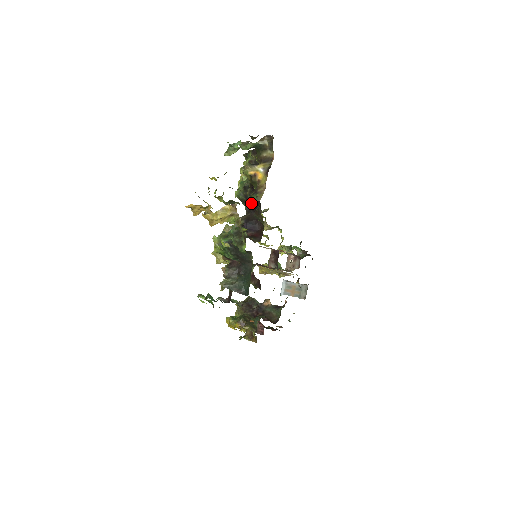
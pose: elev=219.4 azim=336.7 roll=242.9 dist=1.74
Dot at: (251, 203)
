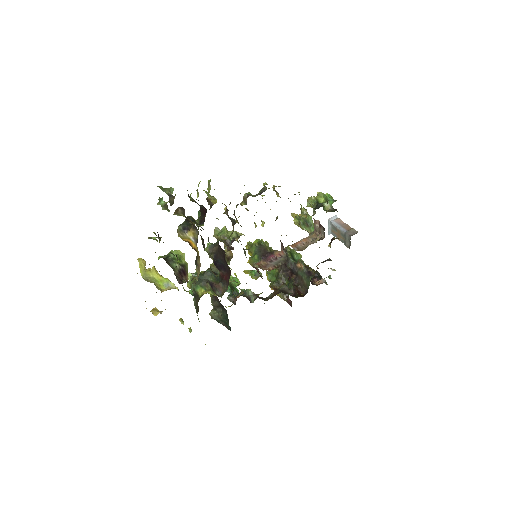
Dot at: occluded
